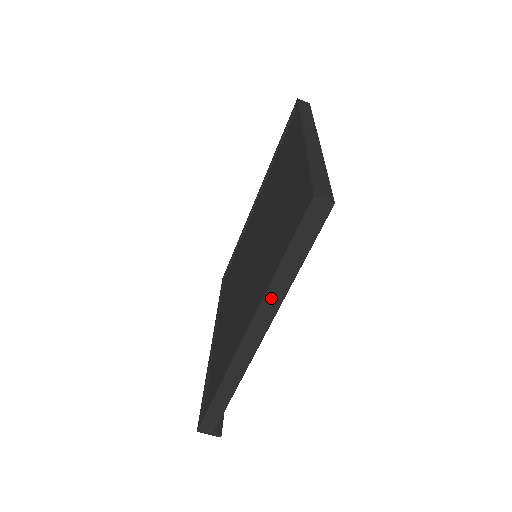
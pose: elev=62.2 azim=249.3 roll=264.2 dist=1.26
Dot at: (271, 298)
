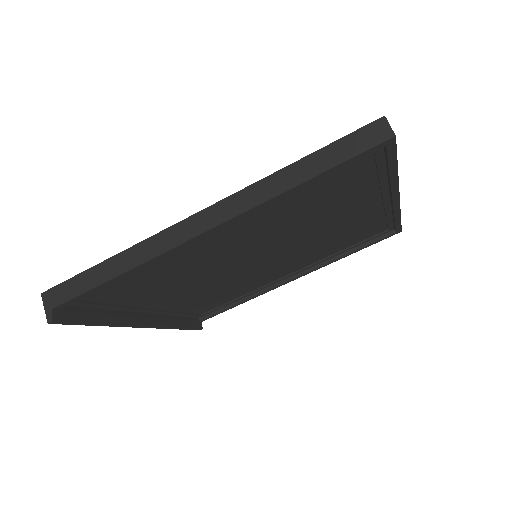
Dot at: (258, 190)
